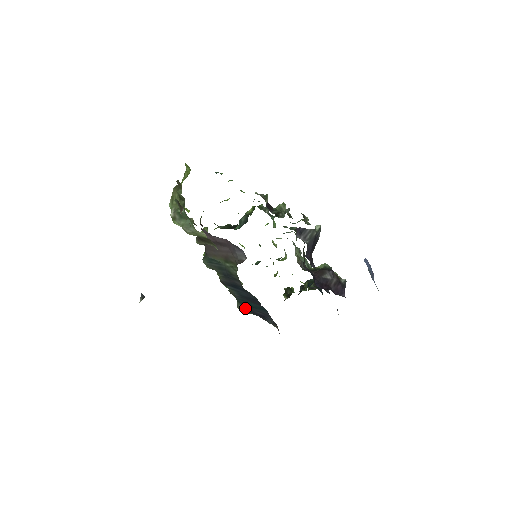
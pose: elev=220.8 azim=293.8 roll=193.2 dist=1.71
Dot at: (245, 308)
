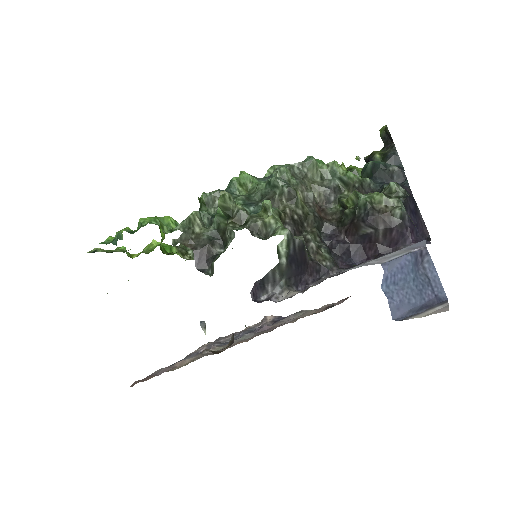
Dot at: occluded
